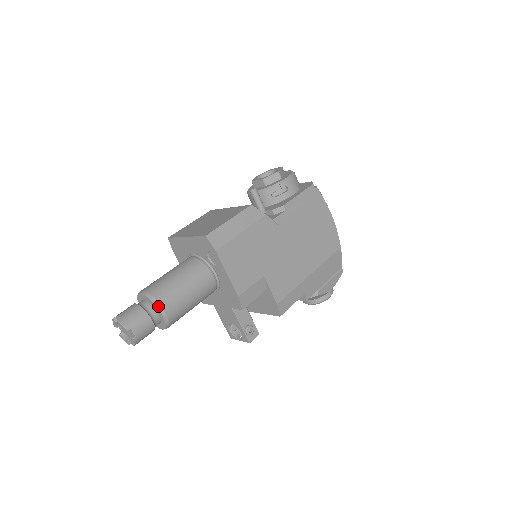
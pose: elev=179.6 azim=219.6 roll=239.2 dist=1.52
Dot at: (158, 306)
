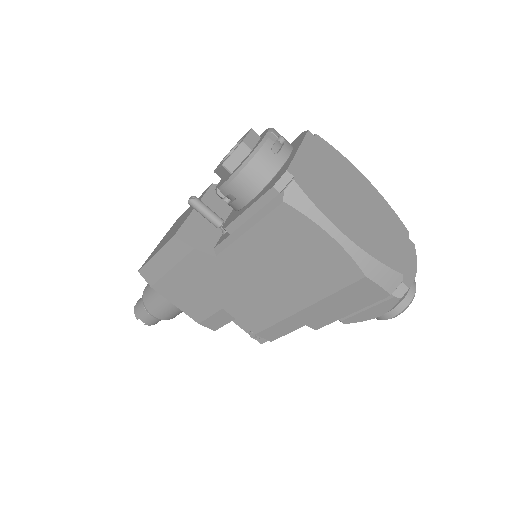
Dot at: (146, 310)
